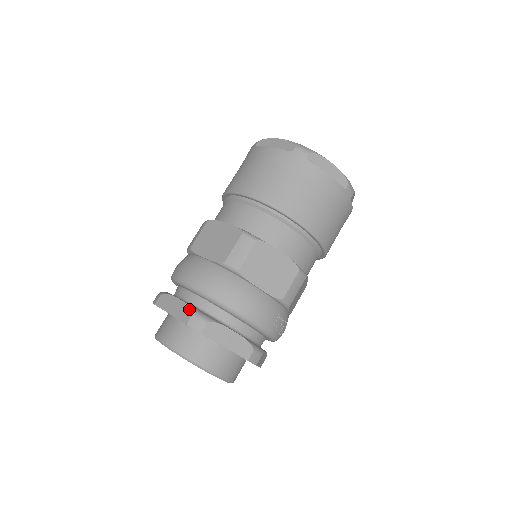
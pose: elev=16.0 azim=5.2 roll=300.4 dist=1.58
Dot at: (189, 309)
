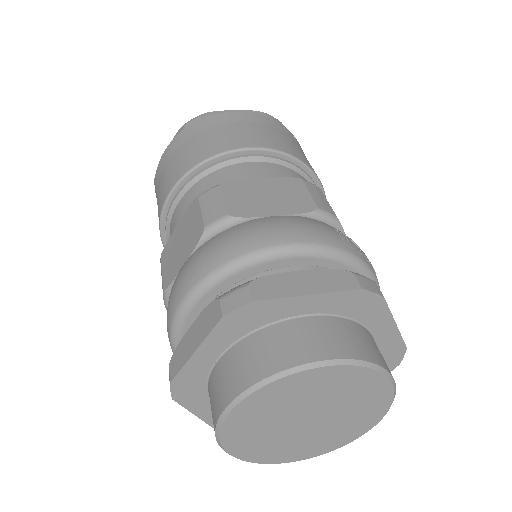
Dot at: (210, 306)
